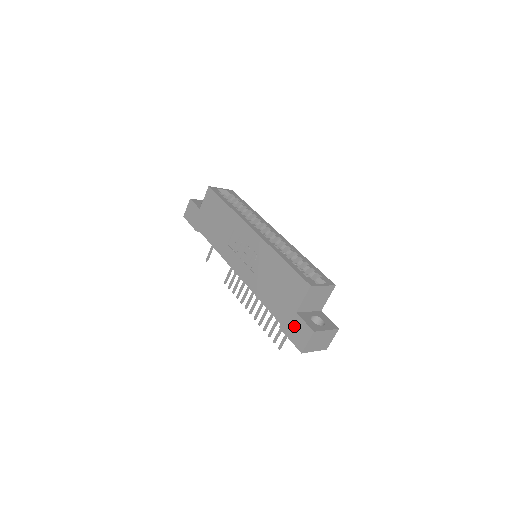
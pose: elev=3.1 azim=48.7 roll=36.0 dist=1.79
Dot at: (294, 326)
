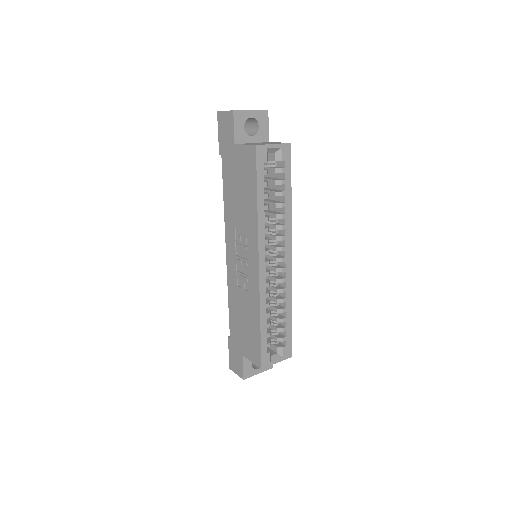
Dot at: (236, 356)
